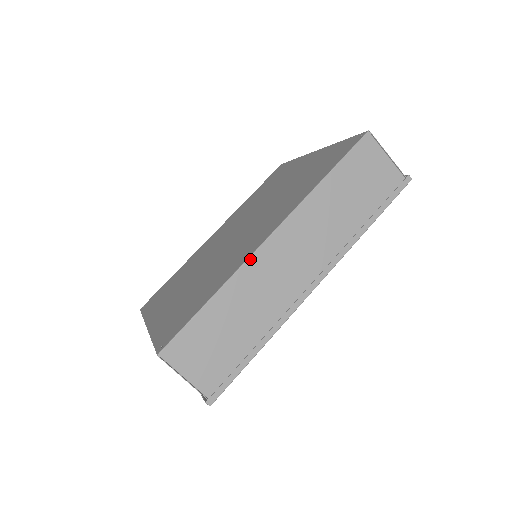
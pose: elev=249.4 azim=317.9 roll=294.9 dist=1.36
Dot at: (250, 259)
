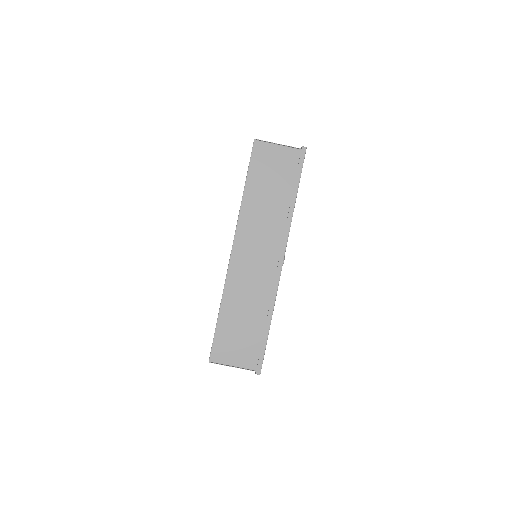
Dot at: (228, 273)
